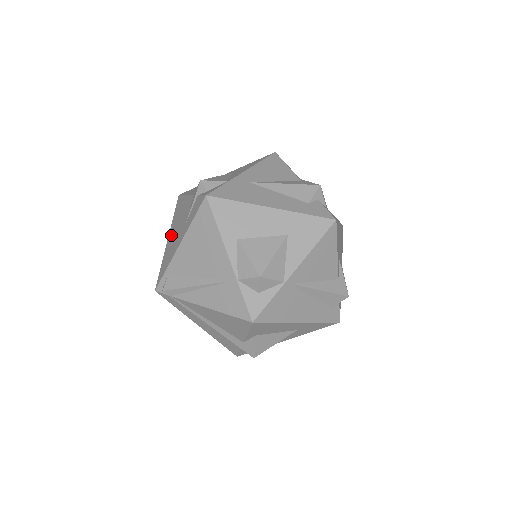
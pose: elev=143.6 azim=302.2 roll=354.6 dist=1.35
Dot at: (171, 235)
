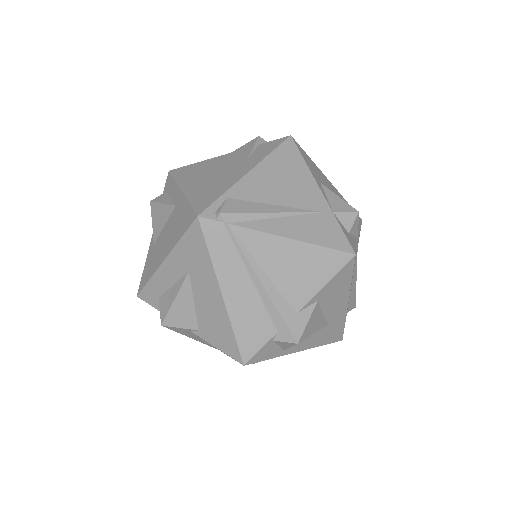
Dot at: (194, 183)
